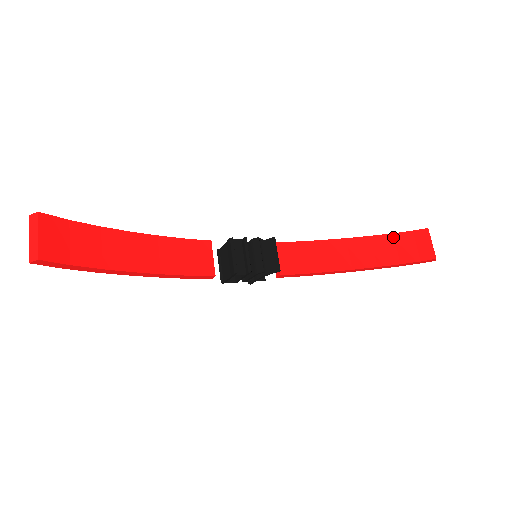
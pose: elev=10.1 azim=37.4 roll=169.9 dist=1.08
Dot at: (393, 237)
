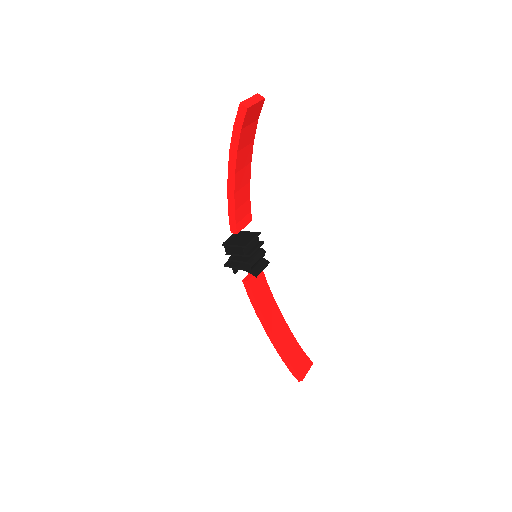
Dot at: (297, 345)
